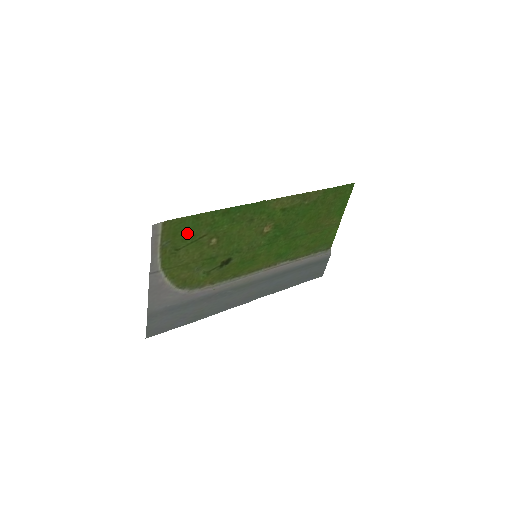
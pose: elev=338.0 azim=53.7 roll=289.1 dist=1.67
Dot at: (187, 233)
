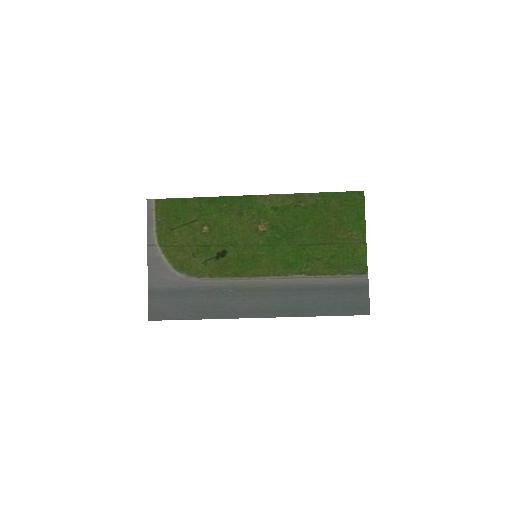
Dot at: (179, 215)
